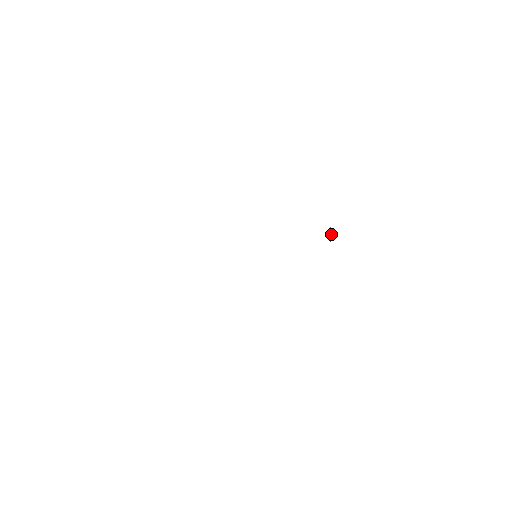
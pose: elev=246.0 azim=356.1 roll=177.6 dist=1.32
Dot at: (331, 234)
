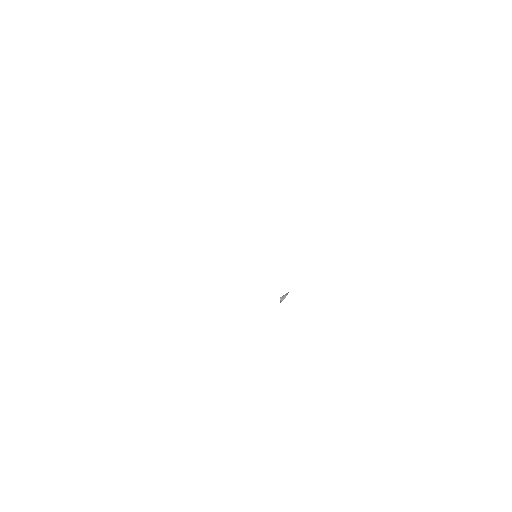
Dot at: occluded
